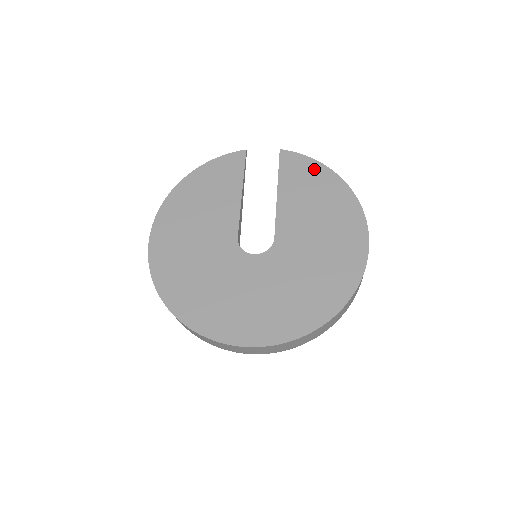
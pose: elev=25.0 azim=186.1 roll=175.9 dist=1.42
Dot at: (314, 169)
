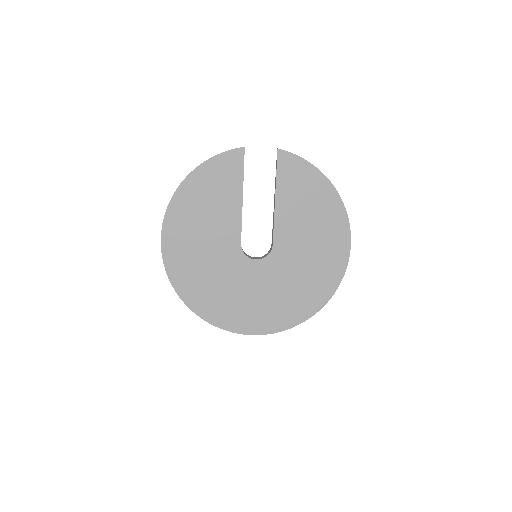
Dot at: (309, 174)
